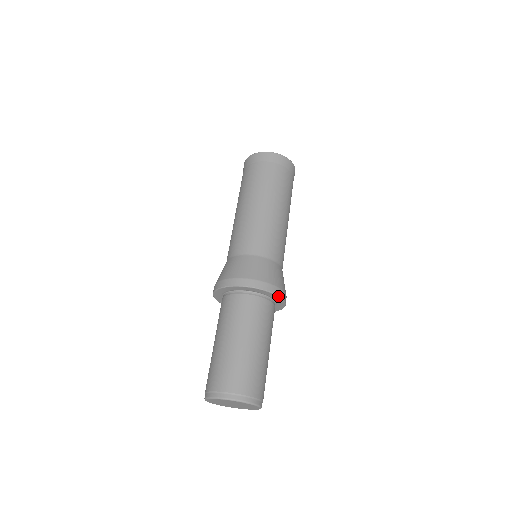
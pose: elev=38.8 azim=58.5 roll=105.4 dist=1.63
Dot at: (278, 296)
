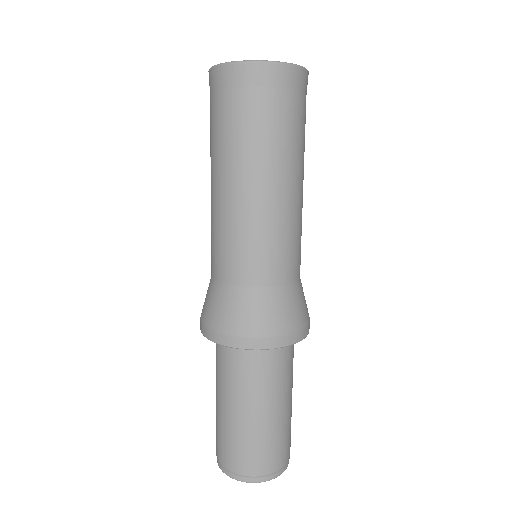
Dot at: occluded
